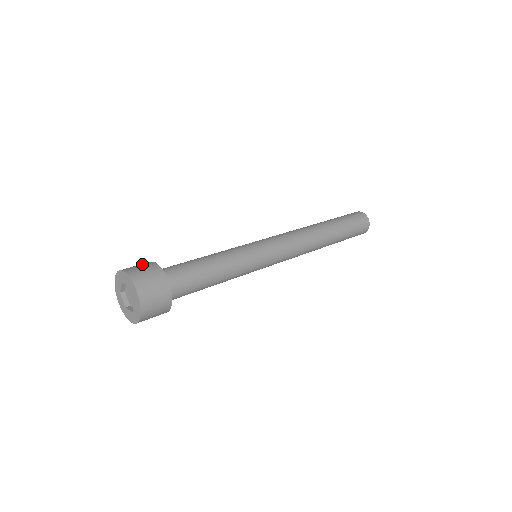
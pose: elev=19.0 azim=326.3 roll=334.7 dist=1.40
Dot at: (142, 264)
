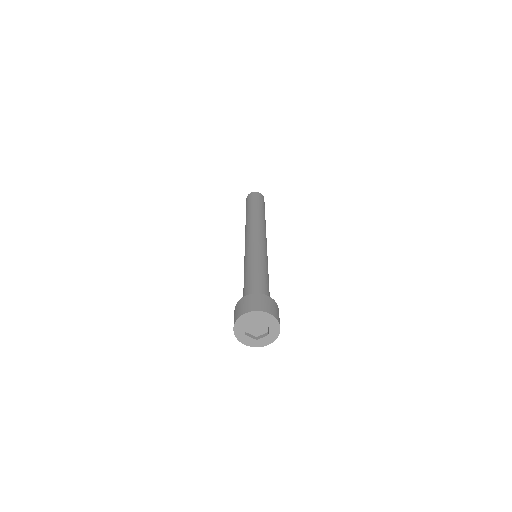
Dot at: (265, 300)
